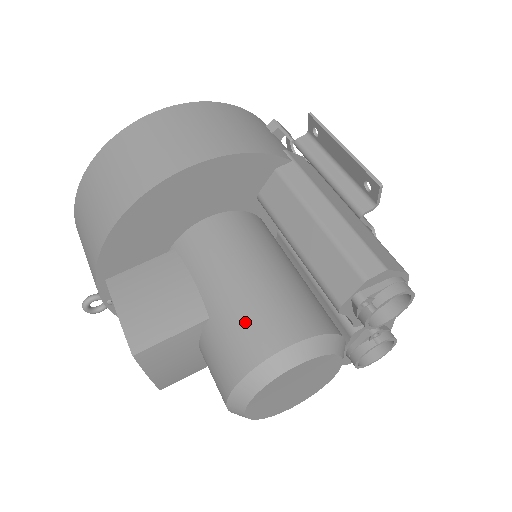
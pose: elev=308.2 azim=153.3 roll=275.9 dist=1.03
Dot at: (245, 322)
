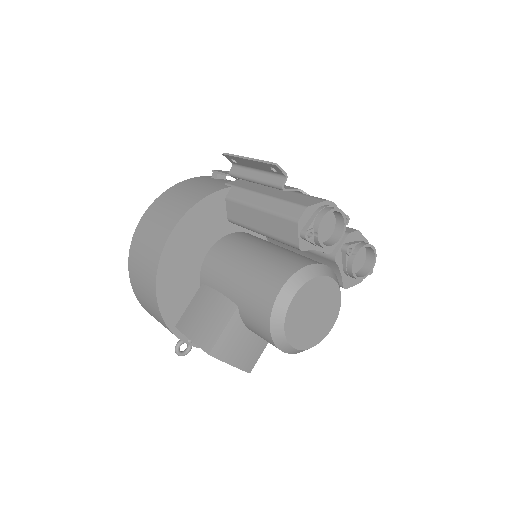
Dot at: (254, 293)
